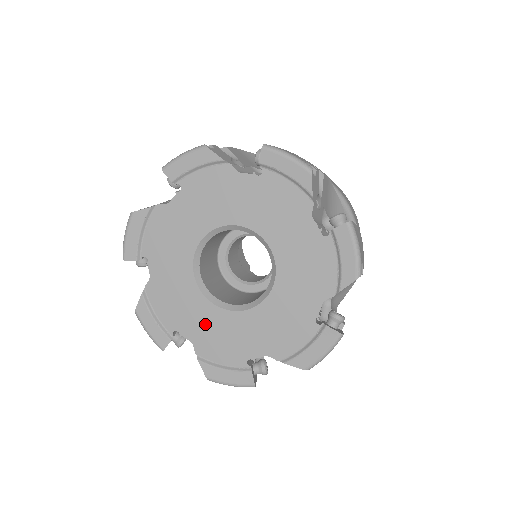
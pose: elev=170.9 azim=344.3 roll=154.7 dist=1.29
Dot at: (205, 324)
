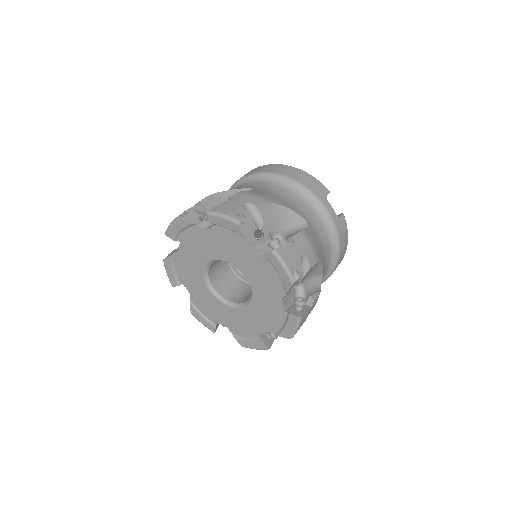
Dot at: (201, 293)
